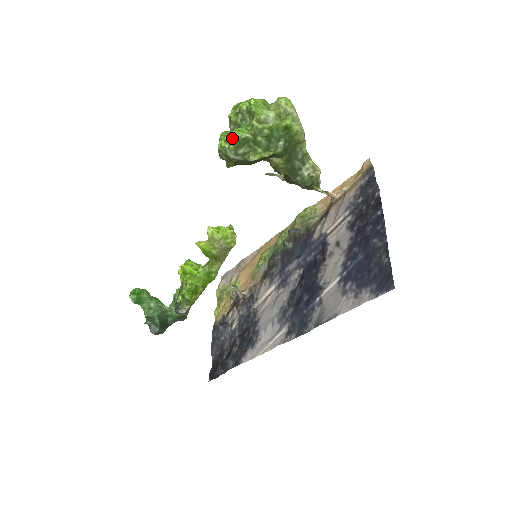
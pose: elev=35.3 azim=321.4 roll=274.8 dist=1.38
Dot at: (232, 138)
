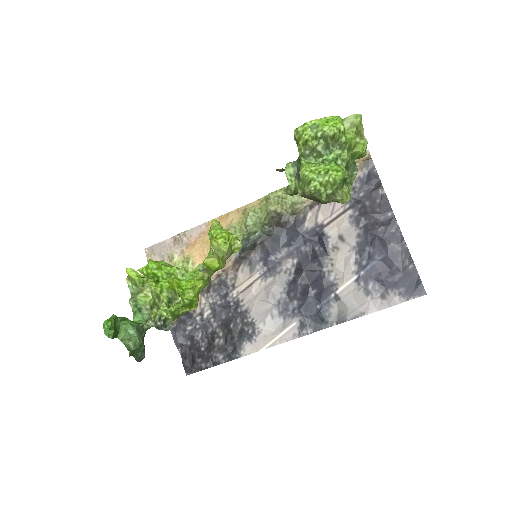
Dot at: (333, 182)
